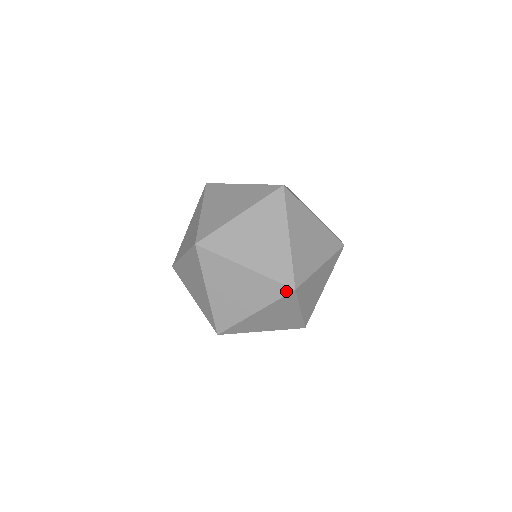
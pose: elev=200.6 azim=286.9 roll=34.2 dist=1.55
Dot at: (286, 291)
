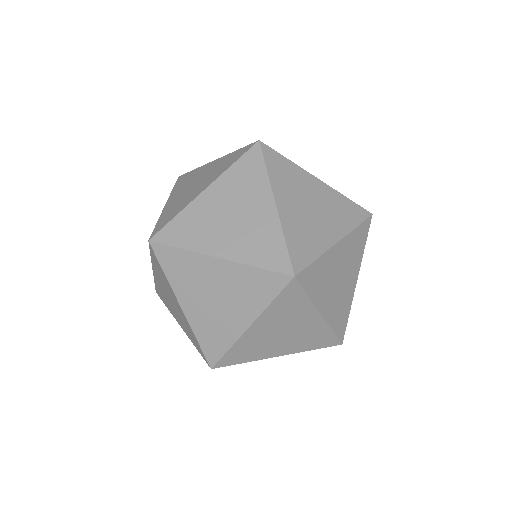
Dot at: (282, 282)
